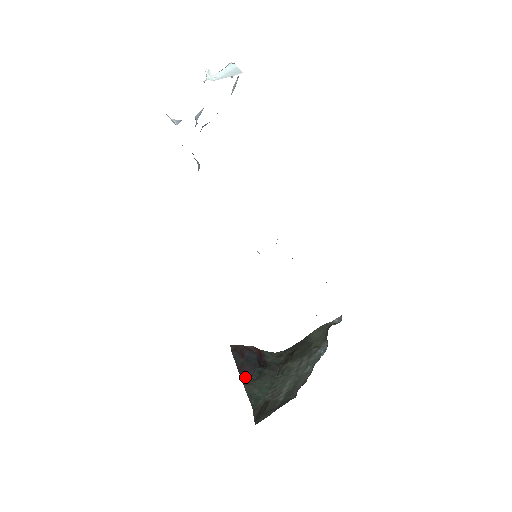
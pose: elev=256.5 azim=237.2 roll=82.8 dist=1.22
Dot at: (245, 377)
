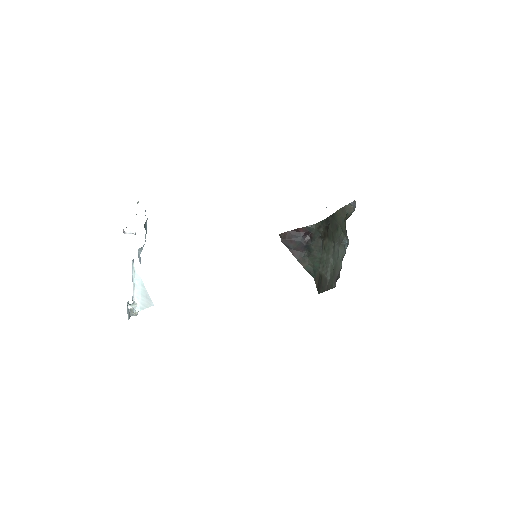
Dot at: (300, 258)
